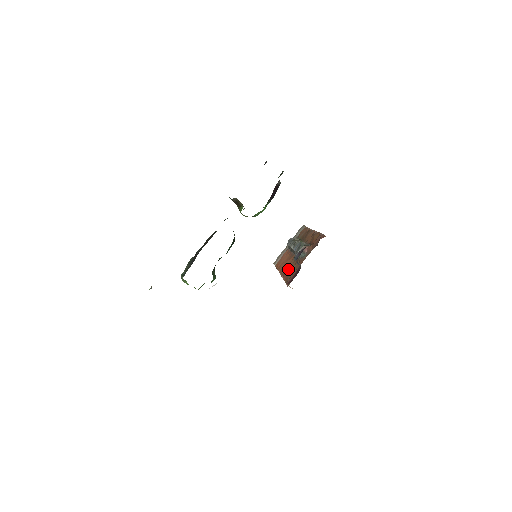
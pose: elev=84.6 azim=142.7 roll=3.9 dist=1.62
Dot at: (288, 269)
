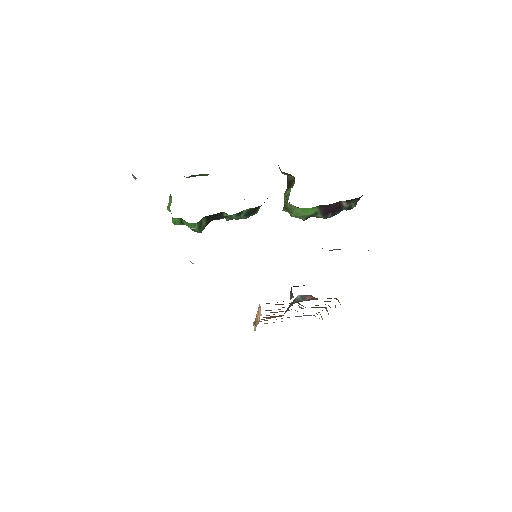
Dot at: occluded
